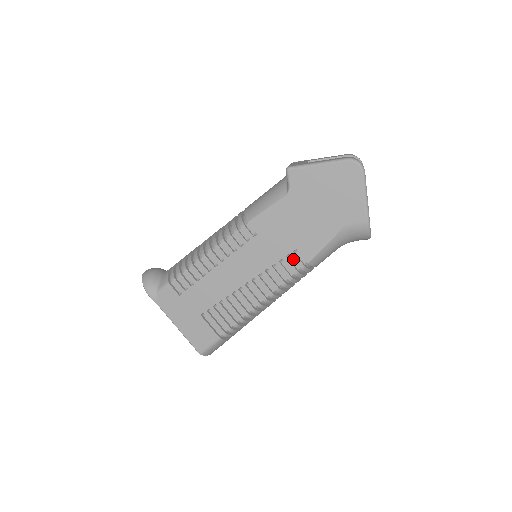
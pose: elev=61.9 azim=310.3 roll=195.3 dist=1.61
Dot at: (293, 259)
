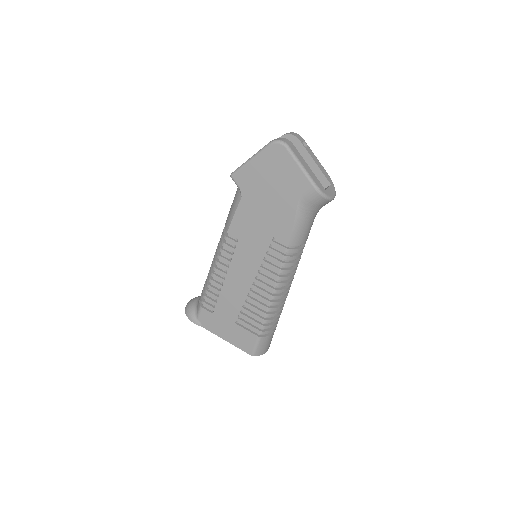
Dot at: (277, 247)
